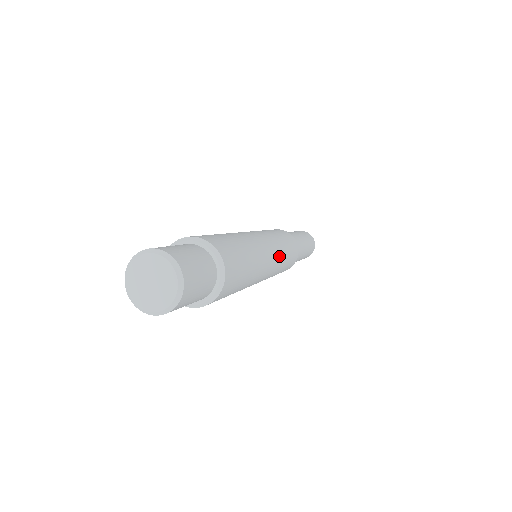
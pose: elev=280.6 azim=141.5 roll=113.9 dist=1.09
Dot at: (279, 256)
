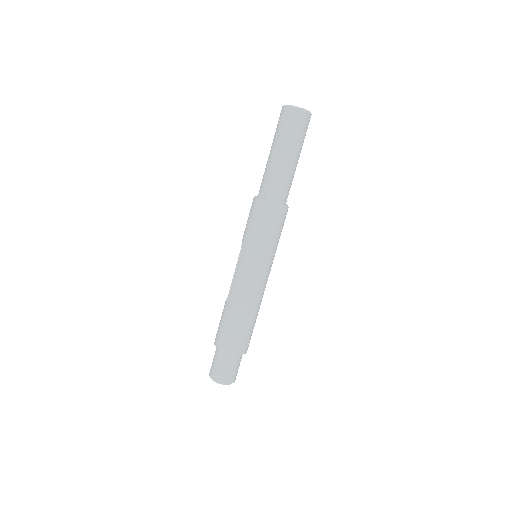
Dot at: (267, 264)
